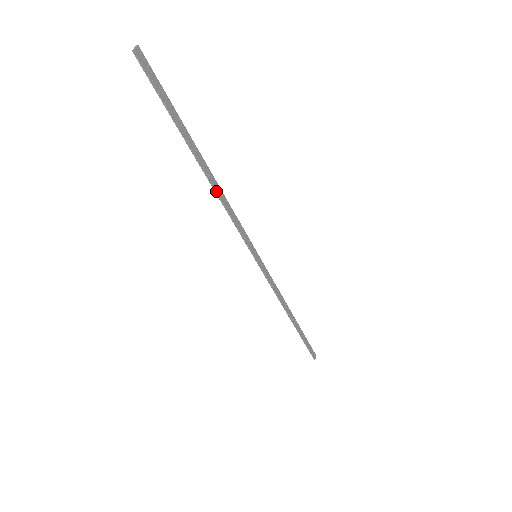
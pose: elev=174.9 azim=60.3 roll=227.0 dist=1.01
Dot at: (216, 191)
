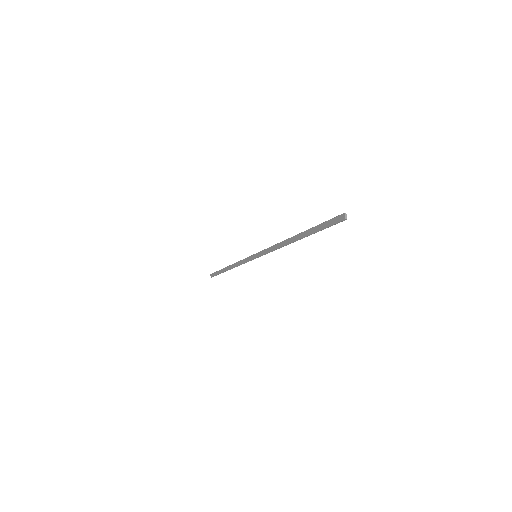
Dot at: (286, 245)
